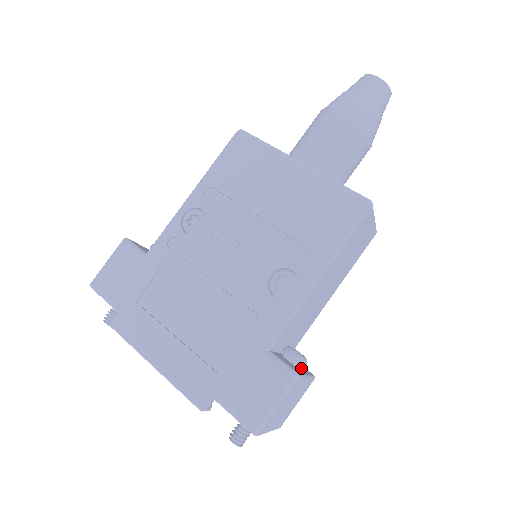
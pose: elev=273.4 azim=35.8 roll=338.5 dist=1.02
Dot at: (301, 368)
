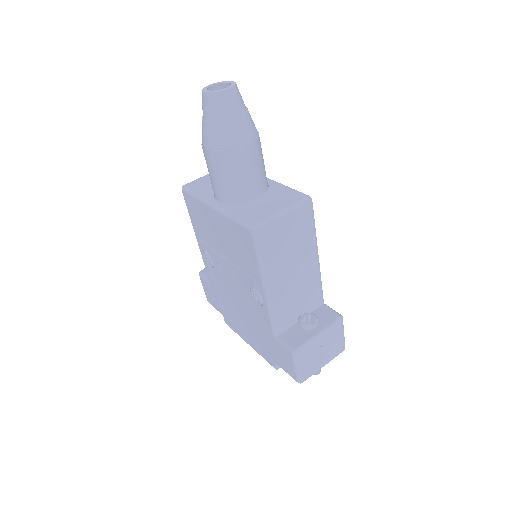
Dot at: (319, 324)
